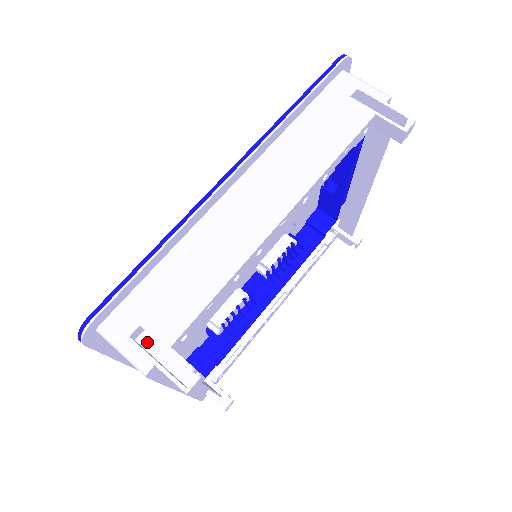
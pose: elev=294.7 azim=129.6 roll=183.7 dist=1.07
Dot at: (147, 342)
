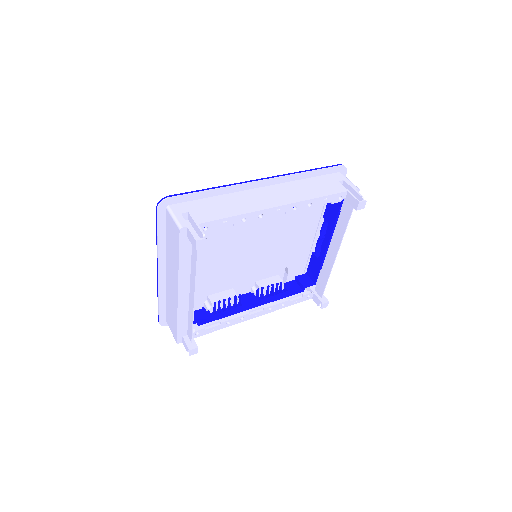
Dot at: occluded
